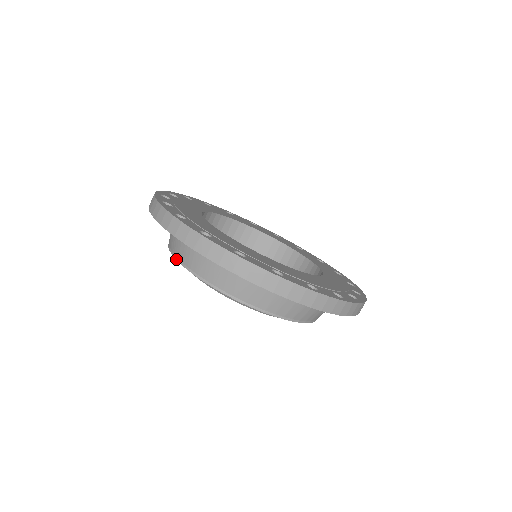
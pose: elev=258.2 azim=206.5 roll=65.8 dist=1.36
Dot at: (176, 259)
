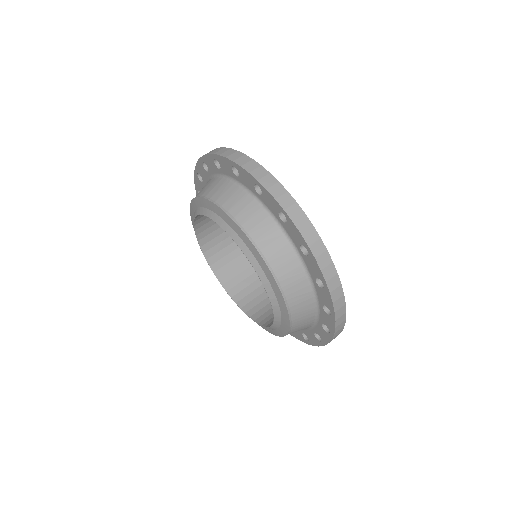
Dot at: (192, 222)
